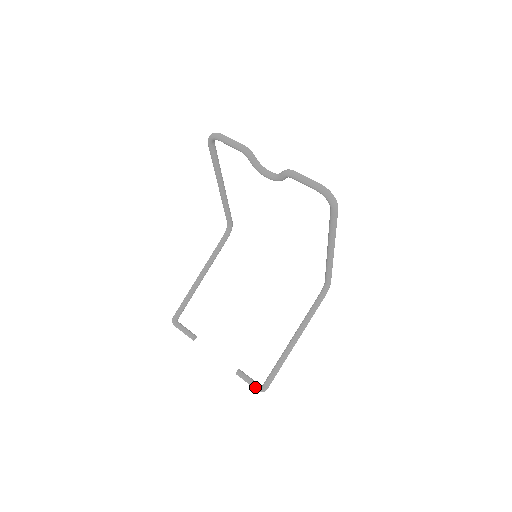
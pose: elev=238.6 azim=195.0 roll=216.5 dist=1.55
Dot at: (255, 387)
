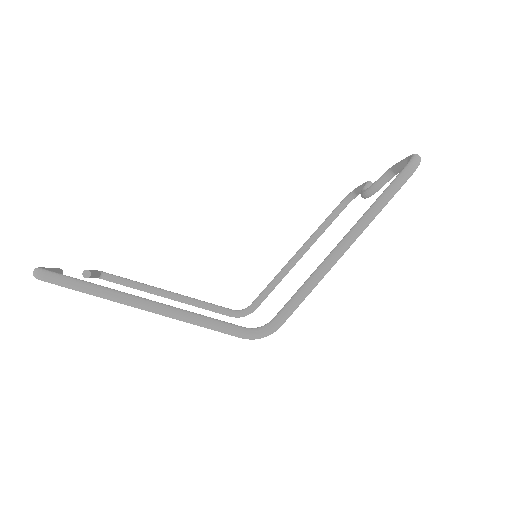
Dot at: (43, 267)
